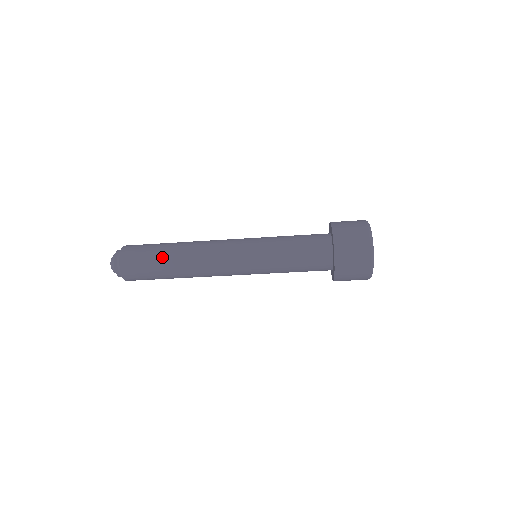
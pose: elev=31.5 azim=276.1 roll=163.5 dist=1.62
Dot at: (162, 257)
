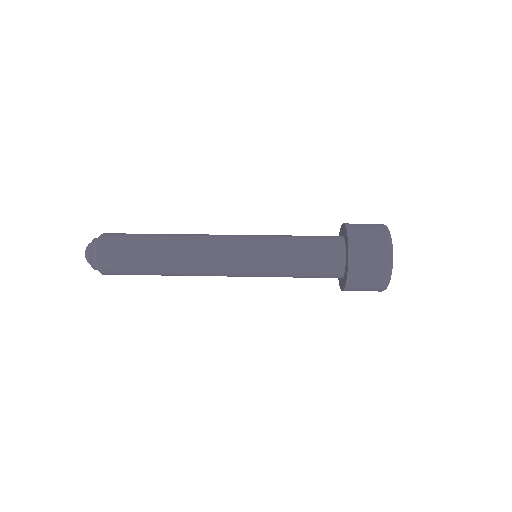
Dot at: (147, 250)
